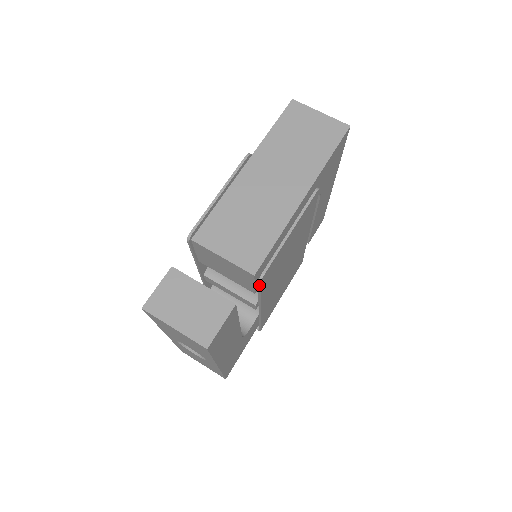
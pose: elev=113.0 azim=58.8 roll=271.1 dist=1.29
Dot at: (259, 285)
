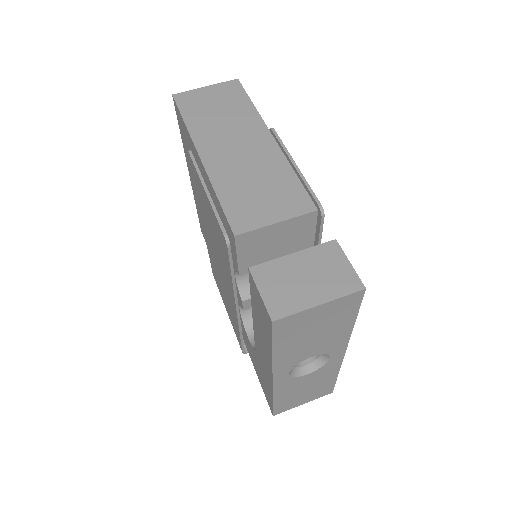
Dot at: (321, 224)
